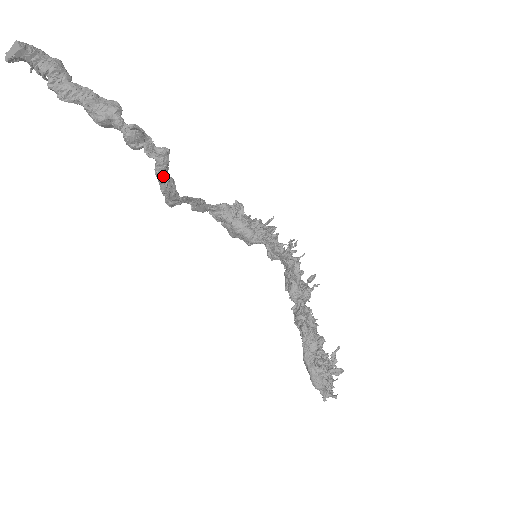
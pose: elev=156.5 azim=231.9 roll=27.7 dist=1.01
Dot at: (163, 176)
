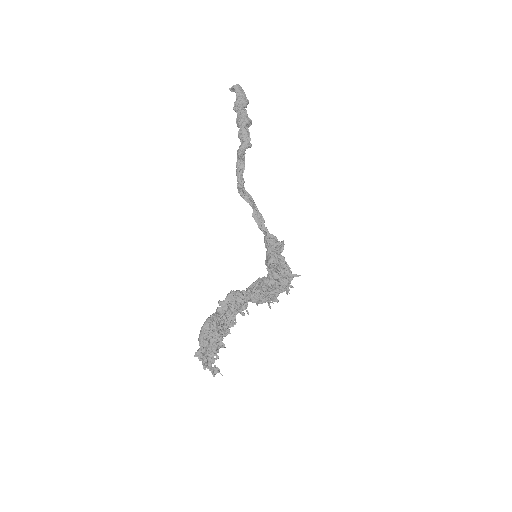
Dot at: (239, 154)
